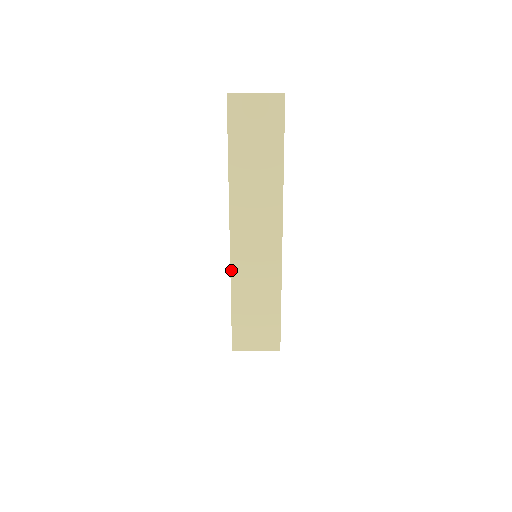
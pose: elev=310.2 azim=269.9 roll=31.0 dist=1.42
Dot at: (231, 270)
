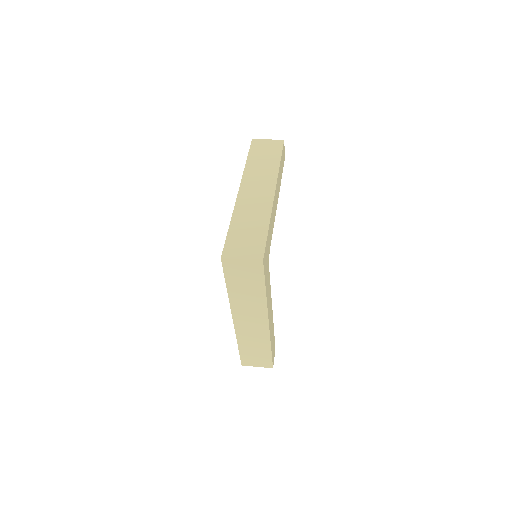
Dot at: (234, 208)
